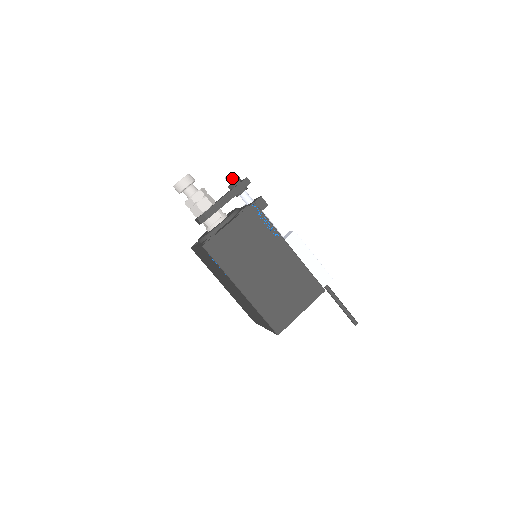
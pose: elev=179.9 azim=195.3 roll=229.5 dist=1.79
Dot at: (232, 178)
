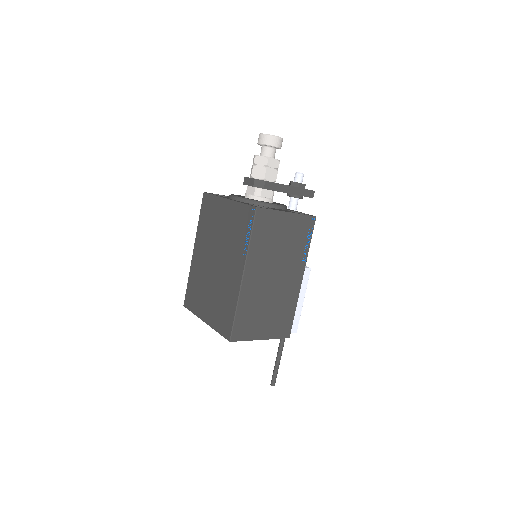
Dot at: (302, 179)
